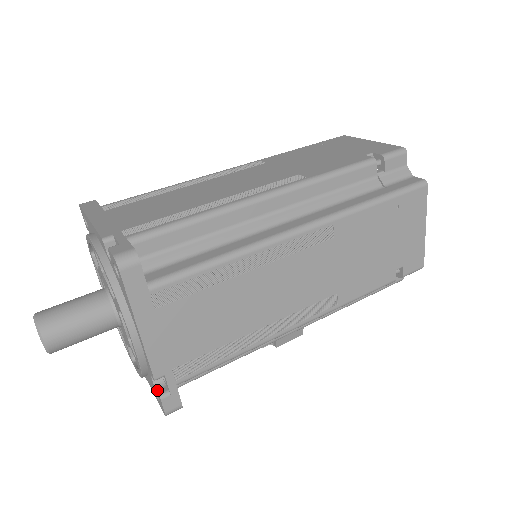
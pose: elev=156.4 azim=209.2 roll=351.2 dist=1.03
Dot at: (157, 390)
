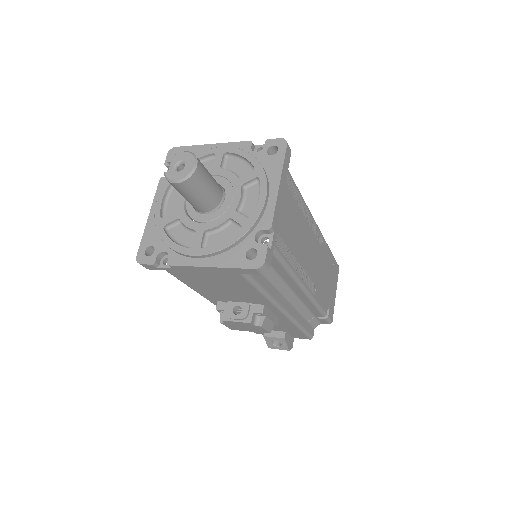
Dot at: (261, 244)
